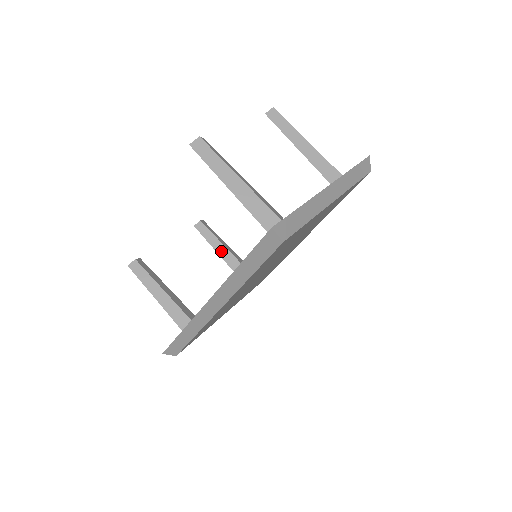
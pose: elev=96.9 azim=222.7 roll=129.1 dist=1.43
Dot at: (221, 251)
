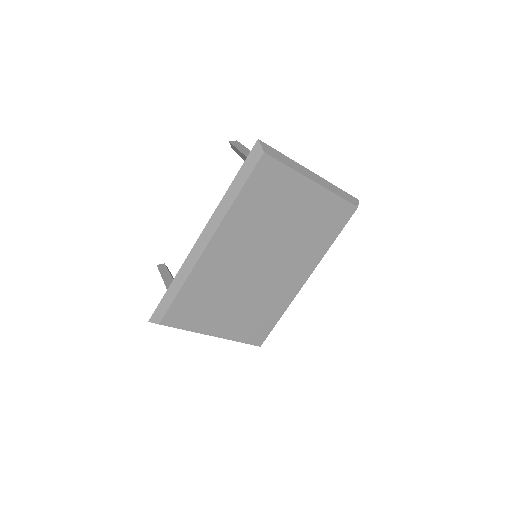
Dot at: occluded
